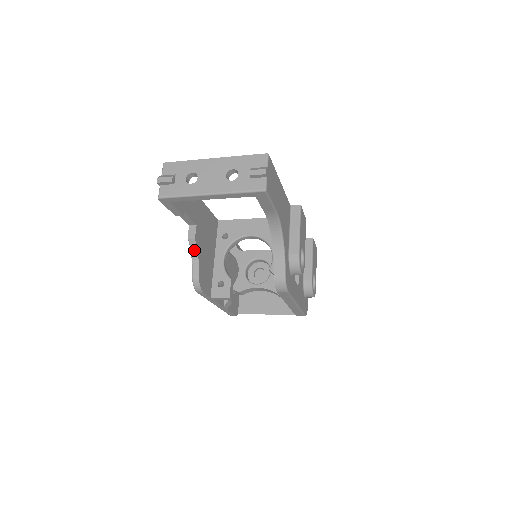
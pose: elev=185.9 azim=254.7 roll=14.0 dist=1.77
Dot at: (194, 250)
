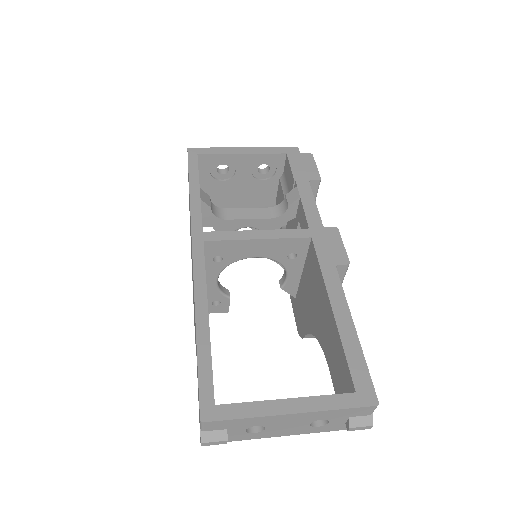
Dot at: occluded
